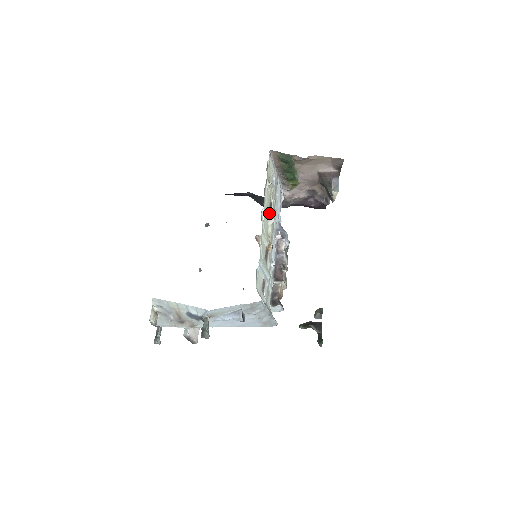
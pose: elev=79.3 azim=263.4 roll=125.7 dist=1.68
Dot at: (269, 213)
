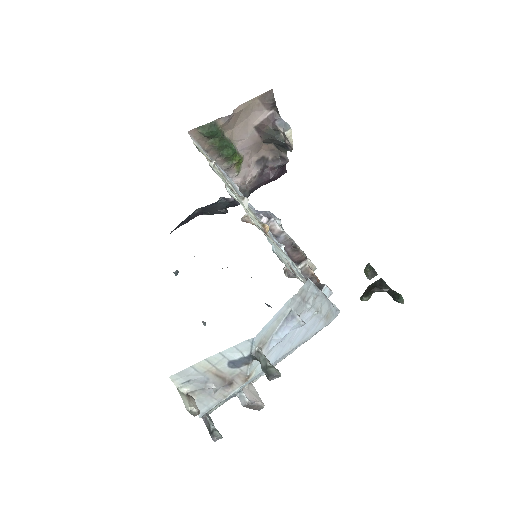
Dot at: occluded
